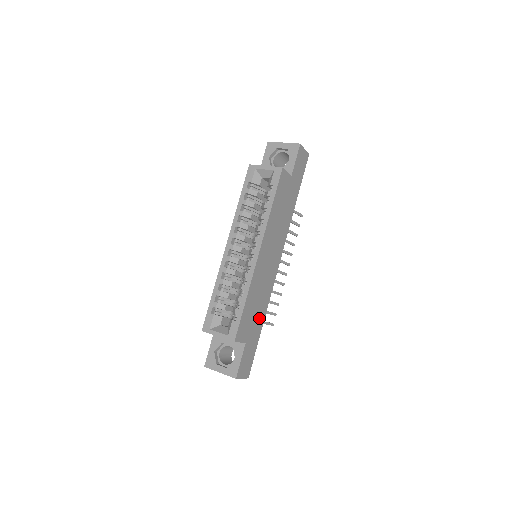
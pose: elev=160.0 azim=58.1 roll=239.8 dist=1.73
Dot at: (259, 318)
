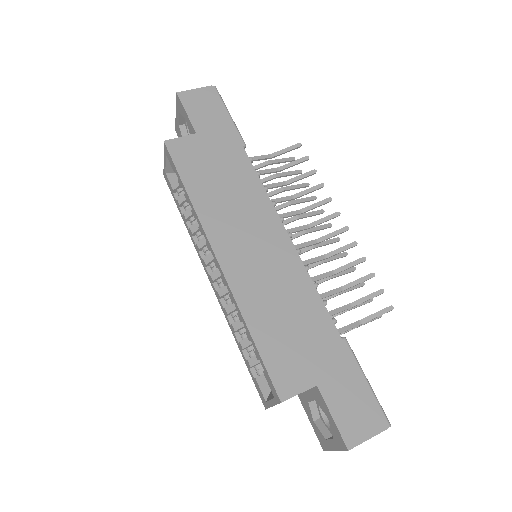
Dot at: (317, 331)
